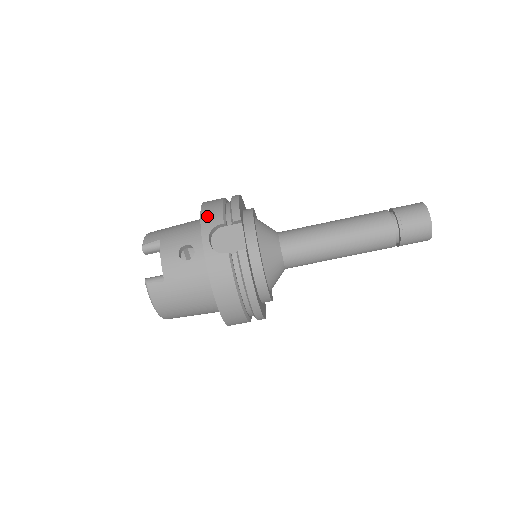
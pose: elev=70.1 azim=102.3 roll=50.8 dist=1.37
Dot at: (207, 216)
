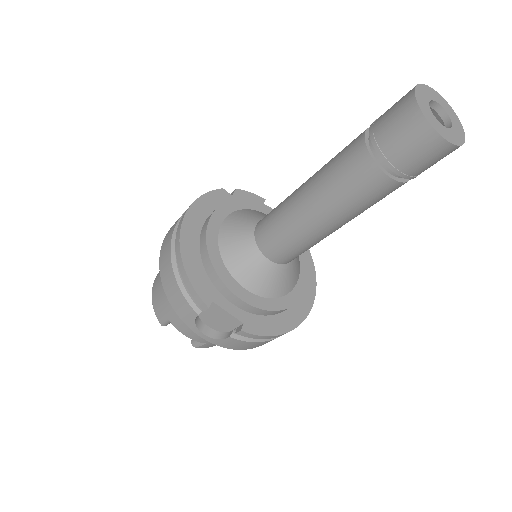
Dot at: (178, 308)
